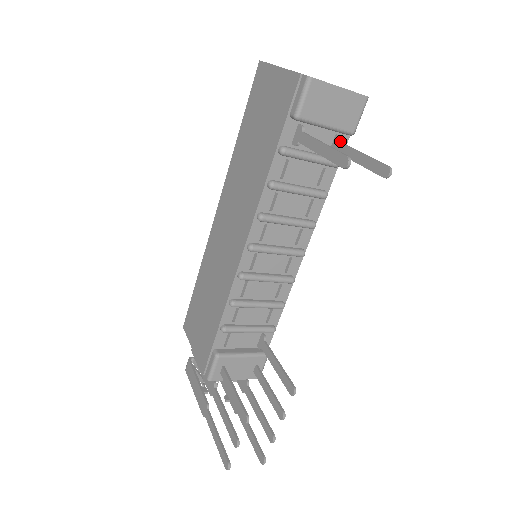
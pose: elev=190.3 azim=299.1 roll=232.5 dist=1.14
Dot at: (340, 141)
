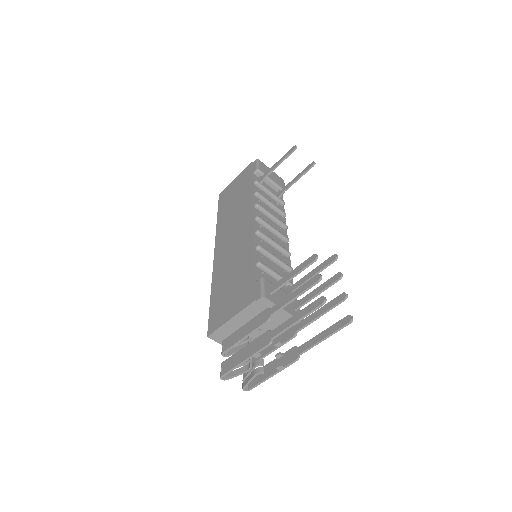
Dot at: (280, 191)
